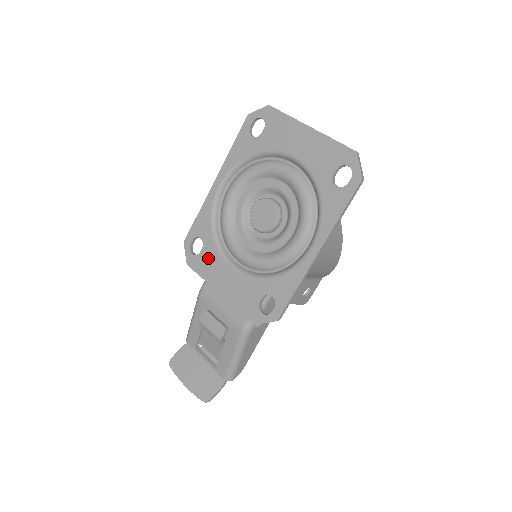
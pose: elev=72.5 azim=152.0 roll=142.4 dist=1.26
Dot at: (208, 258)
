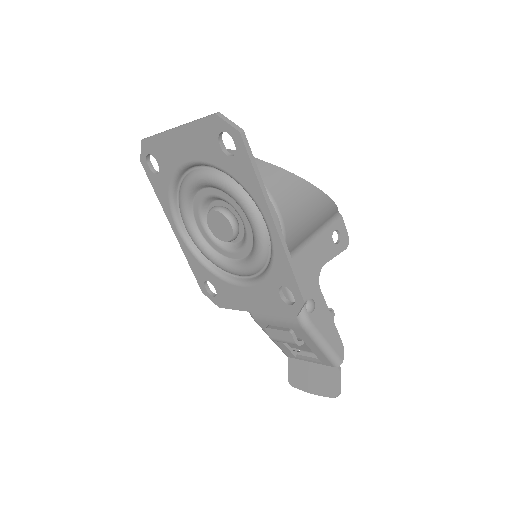
Dot at: (224, 292)
